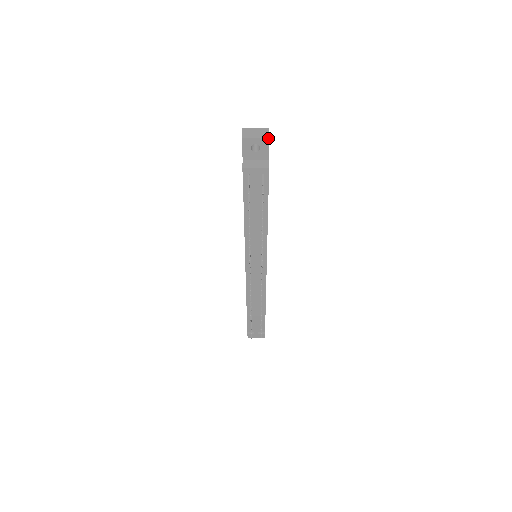
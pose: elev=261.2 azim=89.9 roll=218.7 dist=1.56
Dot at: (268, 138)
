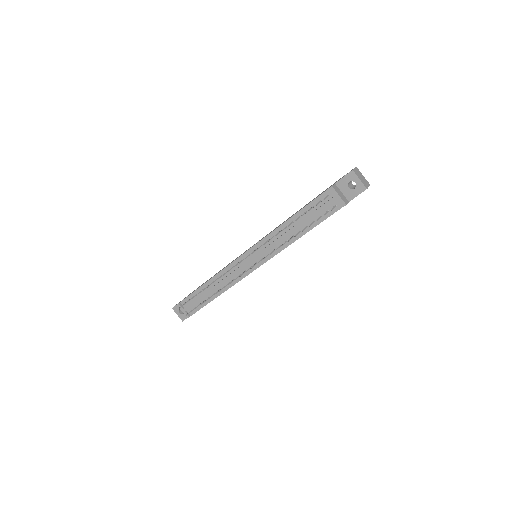
Dot at: (366, 188)
